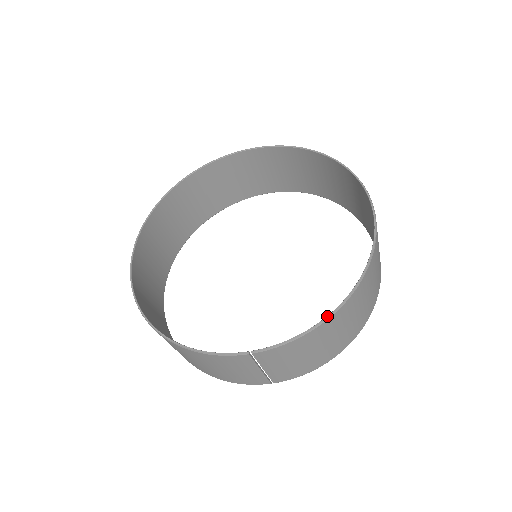
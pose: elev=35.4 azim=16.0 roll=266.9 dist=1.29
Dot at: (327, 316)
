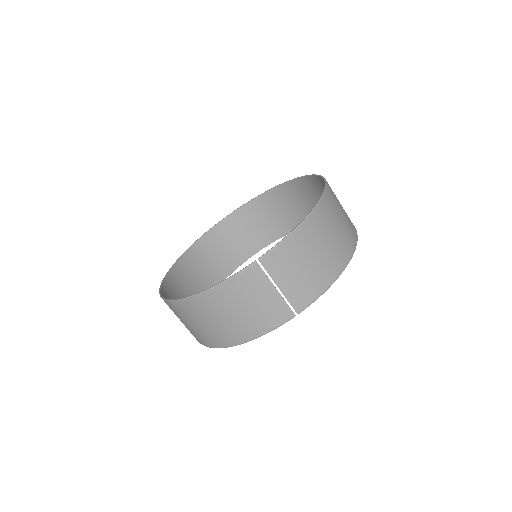
Dot at: (305, 217)
